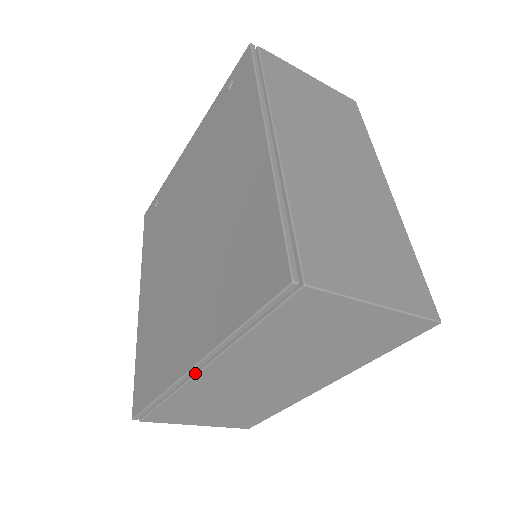
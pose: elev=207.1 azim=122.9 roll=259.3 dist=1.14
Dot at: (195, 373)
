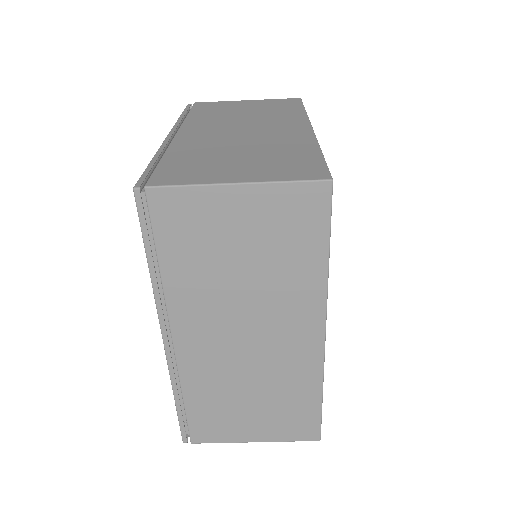
Dot at: (172, 347)
